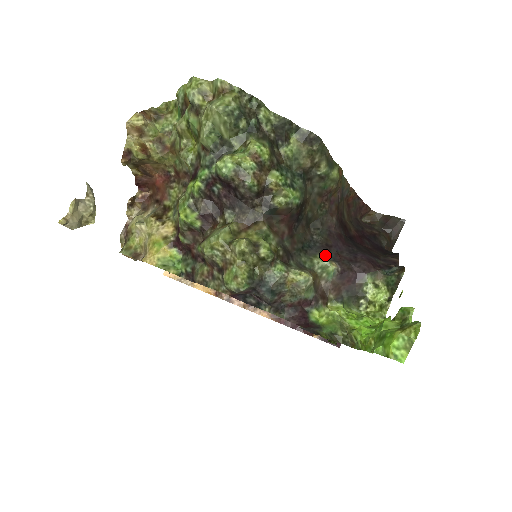
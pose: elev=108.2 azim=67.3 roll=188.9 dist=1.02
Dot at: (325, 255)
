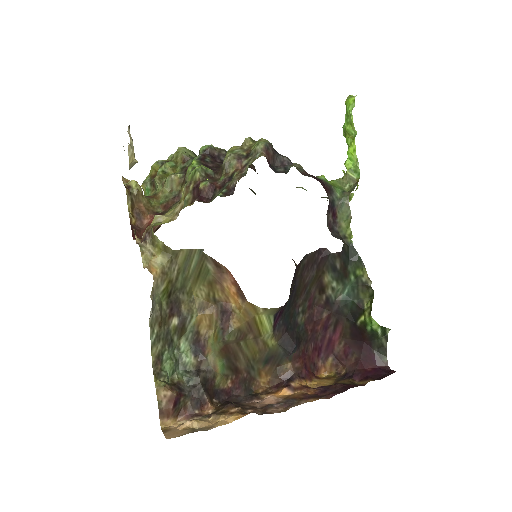
Dot at: occluded
